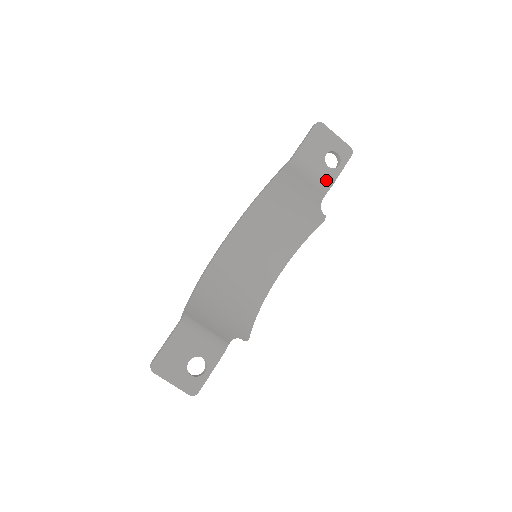
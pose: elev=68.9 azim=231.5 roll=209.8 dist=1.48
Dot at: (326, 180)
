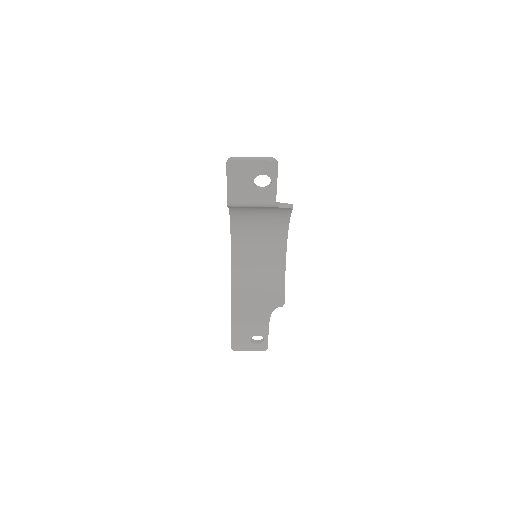
Dot at: (267, 201)
